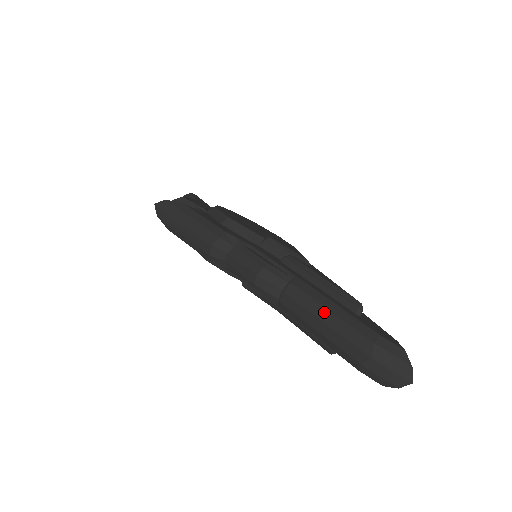
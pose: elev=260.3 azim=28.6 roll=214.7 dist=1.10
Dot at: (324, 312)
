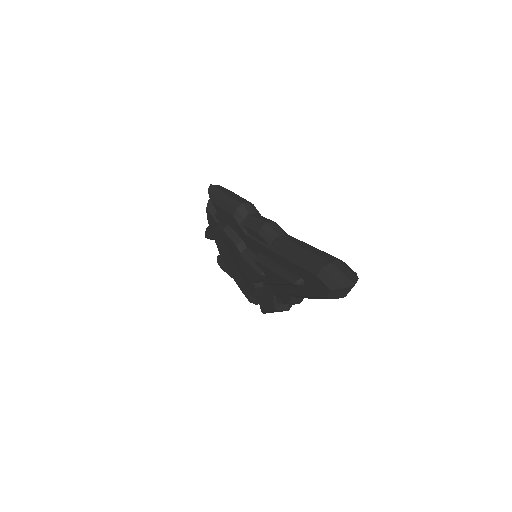
Dot at: (306, 245)
